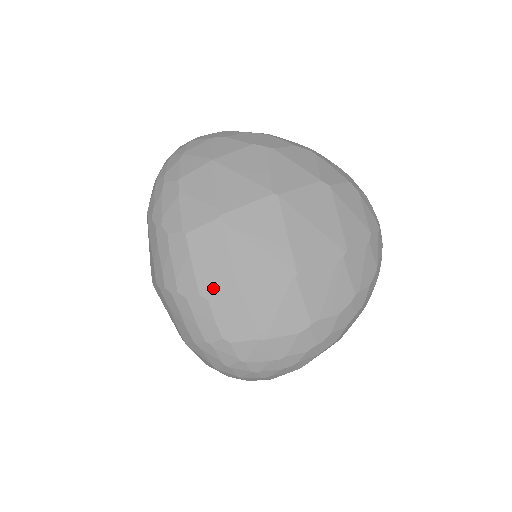
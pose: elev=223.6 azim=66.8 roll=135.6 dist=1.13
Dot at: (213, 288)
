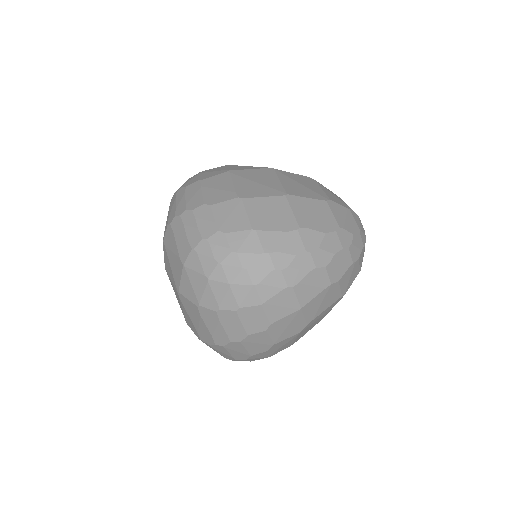
Dot at: (216, 199)
